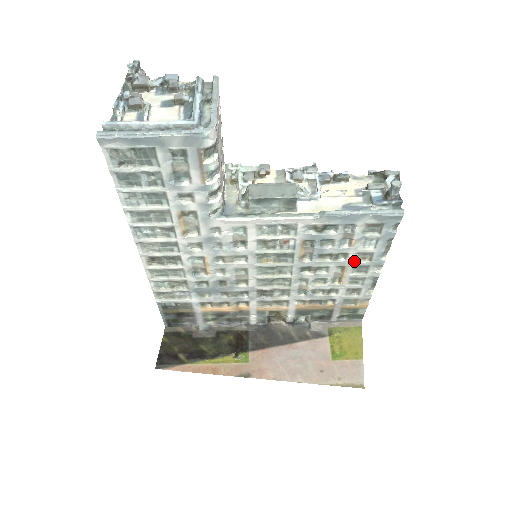
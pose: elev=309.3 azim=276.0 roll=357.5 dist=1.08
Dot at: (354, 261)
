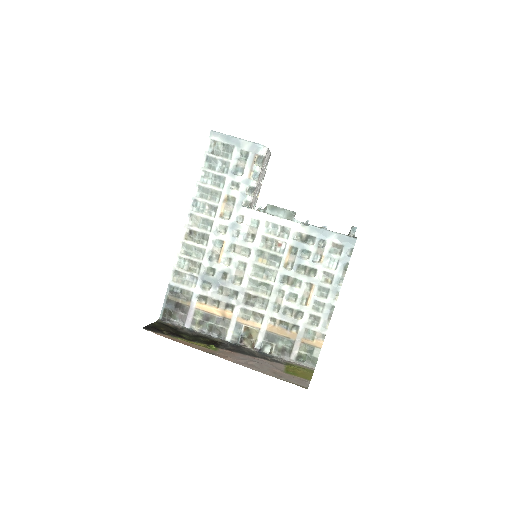
Dot at: (320, 281)
